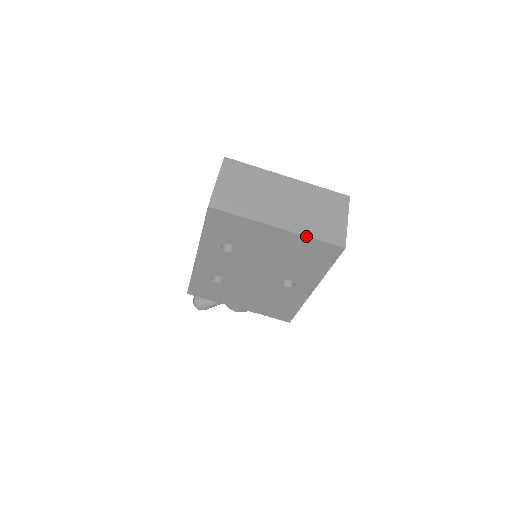
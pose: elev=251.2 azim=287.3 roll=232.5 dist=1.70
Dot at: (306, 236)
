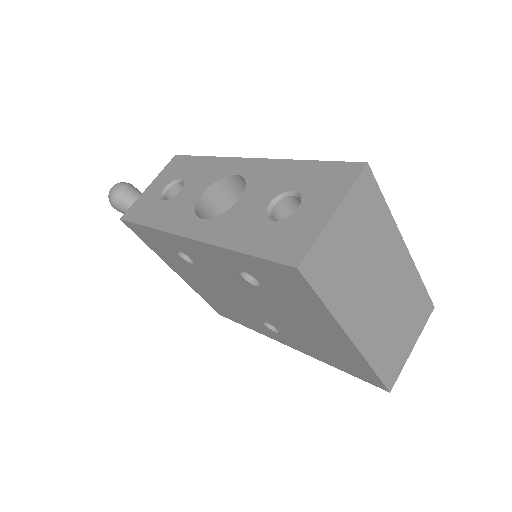
Dot at: (369, 364)
